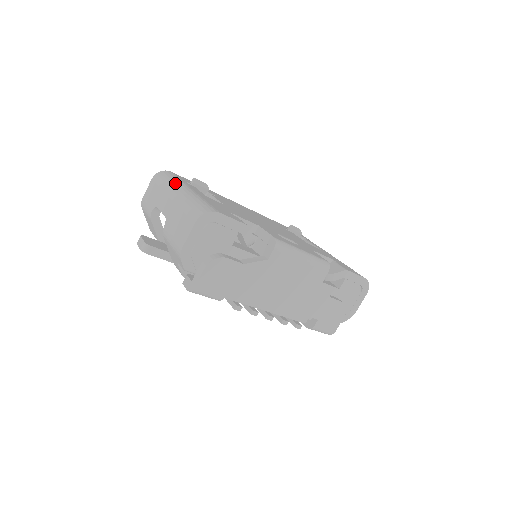
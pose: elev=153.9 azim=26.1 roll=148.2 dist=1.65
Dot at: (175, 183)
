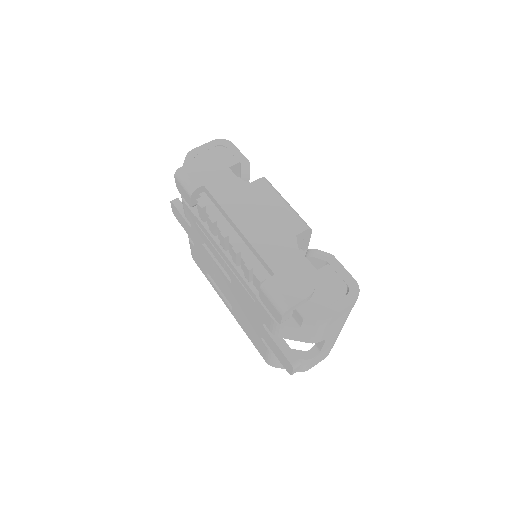
Dot at: occluded
